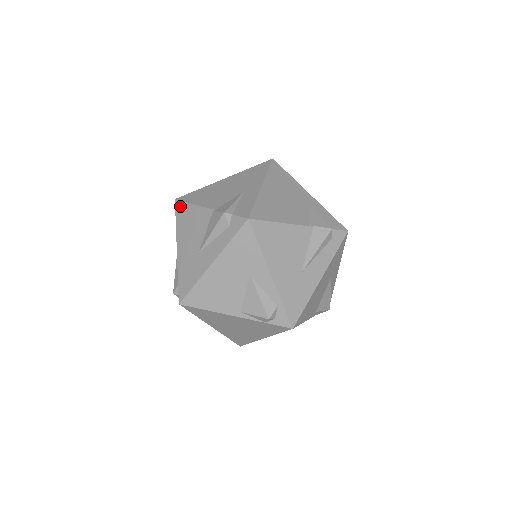
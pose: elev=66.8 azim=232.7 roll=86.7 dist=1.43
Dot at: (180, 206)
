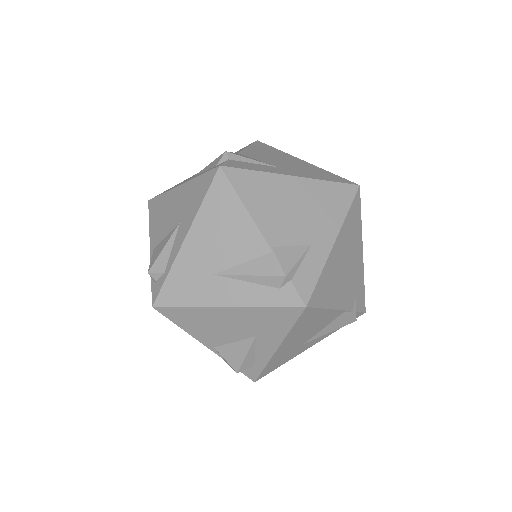
Dot at: occluded
